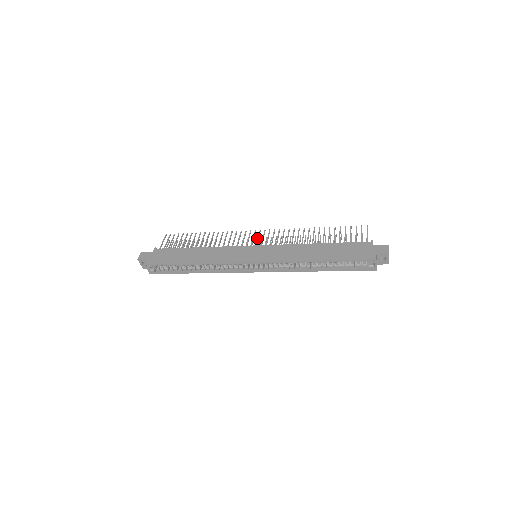
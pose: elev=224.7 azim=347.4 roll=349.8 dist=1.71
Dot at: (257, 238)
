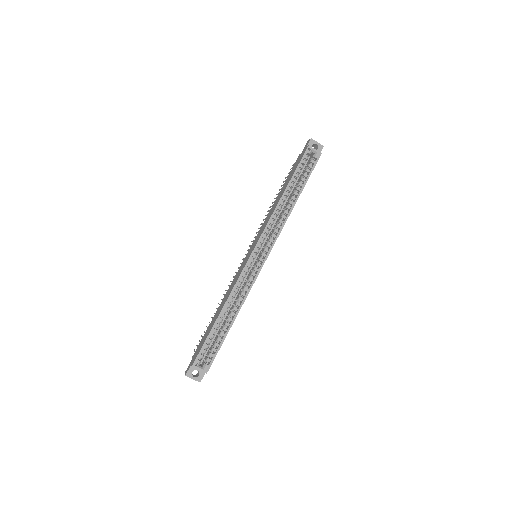
Dot at: occluded
